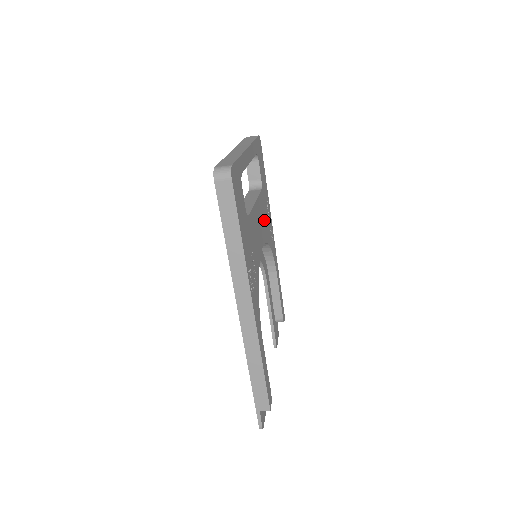
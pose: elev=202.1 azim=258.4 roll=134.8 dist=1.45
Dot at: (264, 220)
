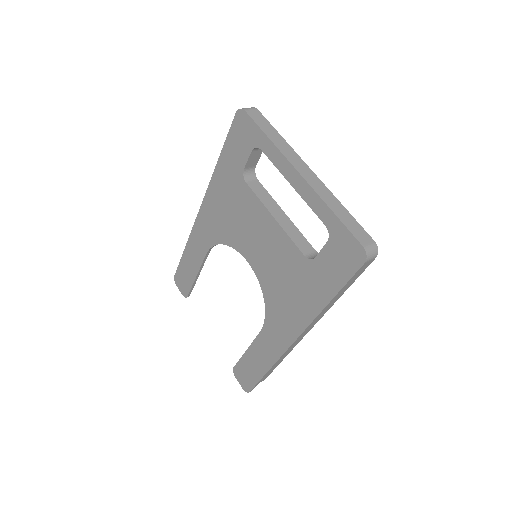
Dot at: occluded
